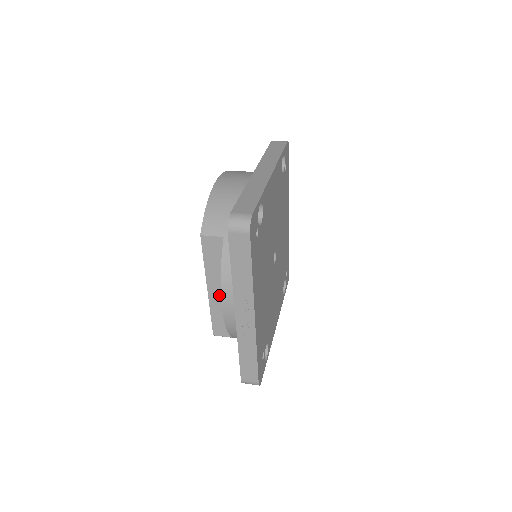
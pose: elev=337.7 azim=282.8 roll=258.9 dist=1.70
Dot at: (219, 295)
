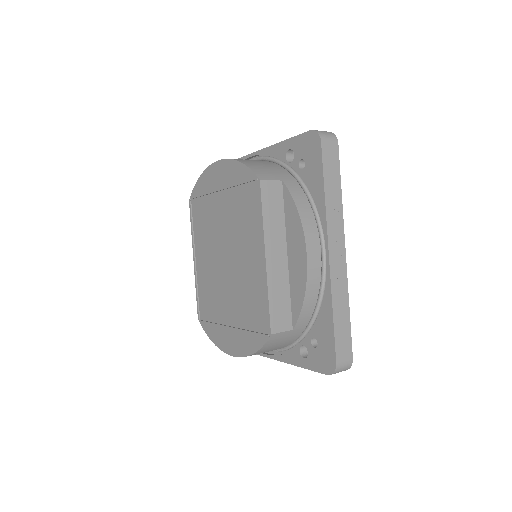
Dot at: (278, 264)
